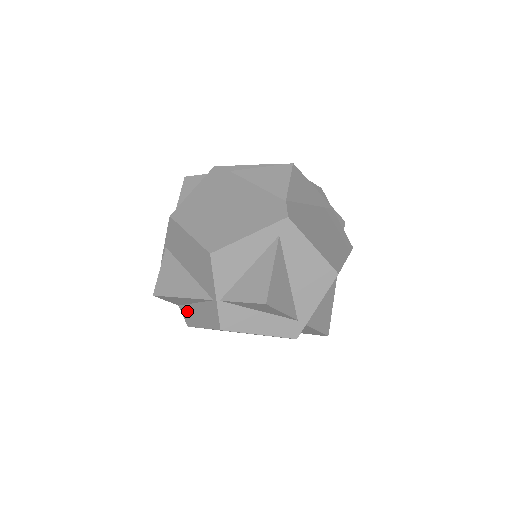
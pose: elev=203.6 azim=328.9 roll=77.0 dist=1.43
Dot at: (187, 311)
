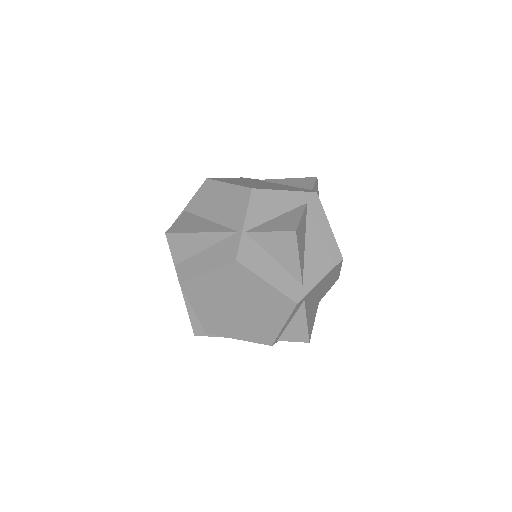
Dot at: (187, 265)
